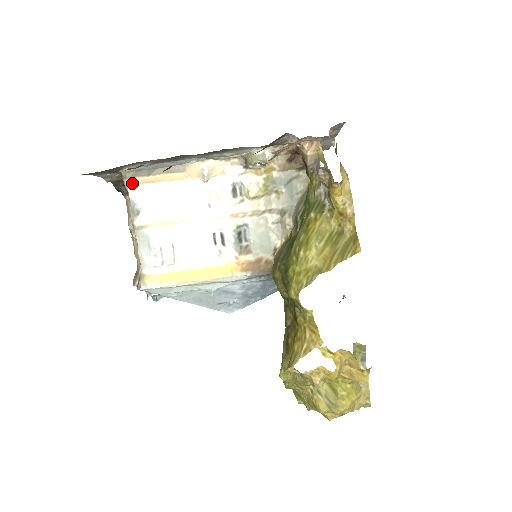
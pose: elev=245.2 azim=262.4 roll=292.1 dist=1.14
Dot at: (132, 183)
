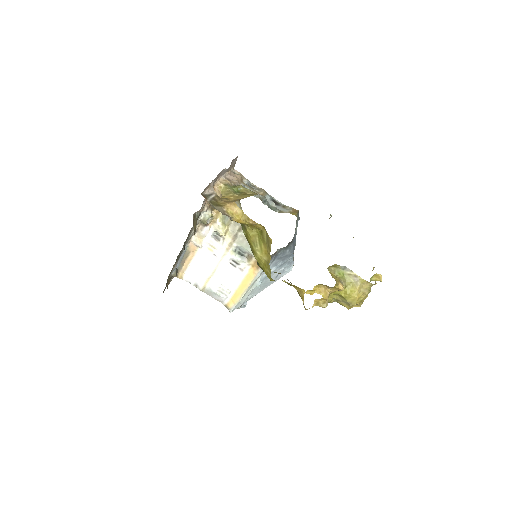
Dot at: (181, 276)
